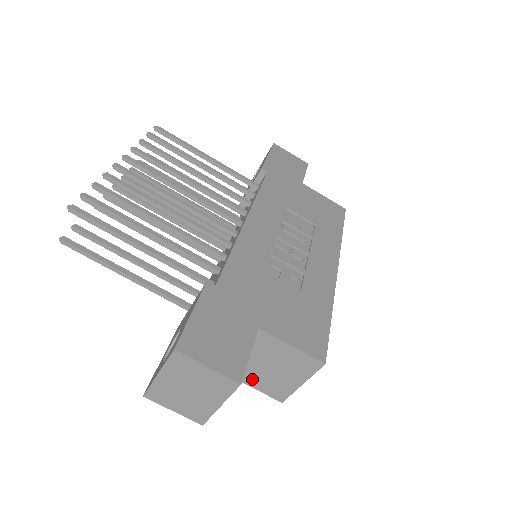
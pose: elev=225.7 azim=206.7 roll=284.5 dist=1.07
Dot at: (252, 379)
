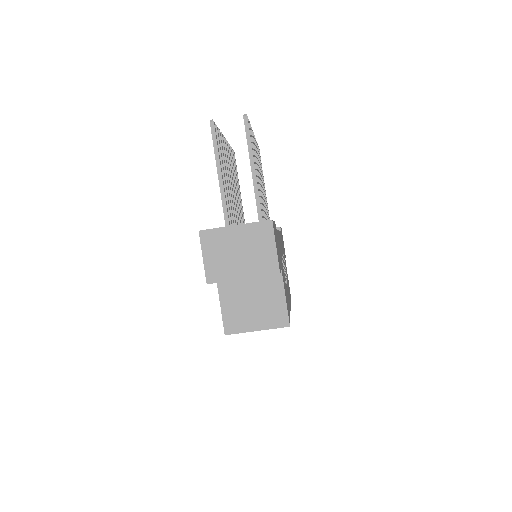
Dot at: (229, 301)
